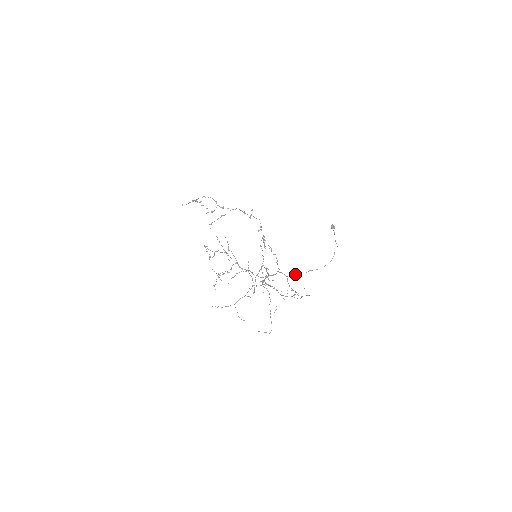
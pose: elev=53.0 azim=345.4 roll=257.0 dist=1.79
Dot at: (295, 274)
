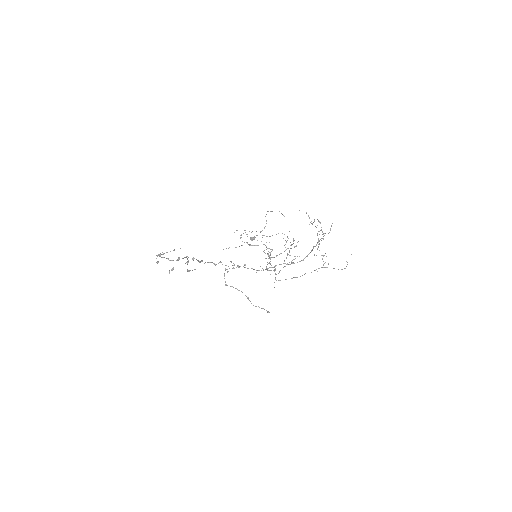
Dot at: occluded
